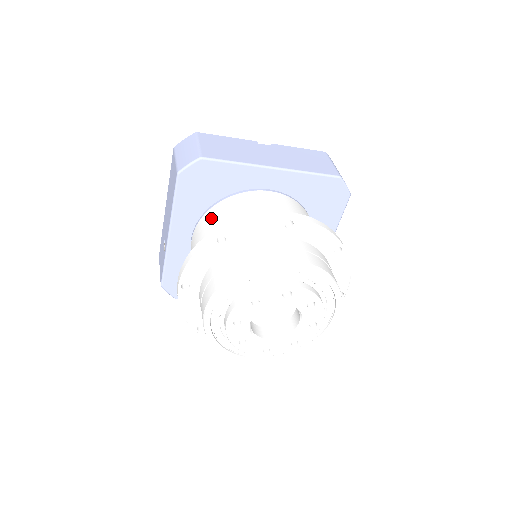
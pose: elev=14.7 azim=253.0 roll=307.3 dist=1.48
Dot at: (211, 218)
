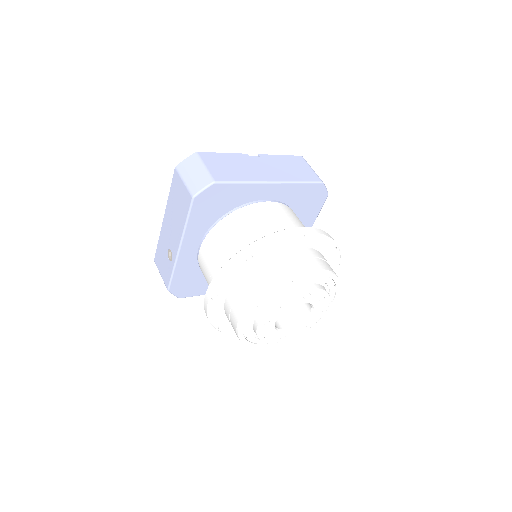
Dot at: (223, 232)
